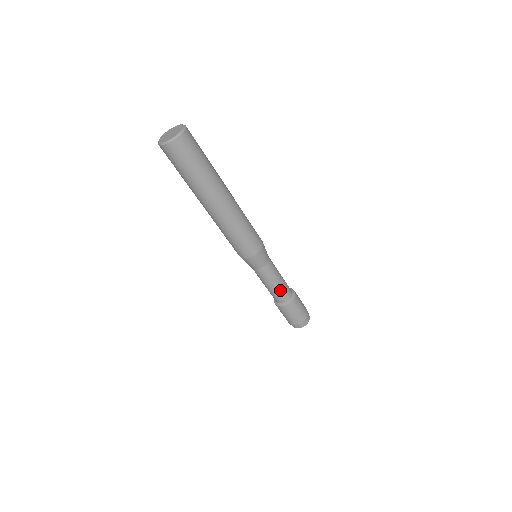
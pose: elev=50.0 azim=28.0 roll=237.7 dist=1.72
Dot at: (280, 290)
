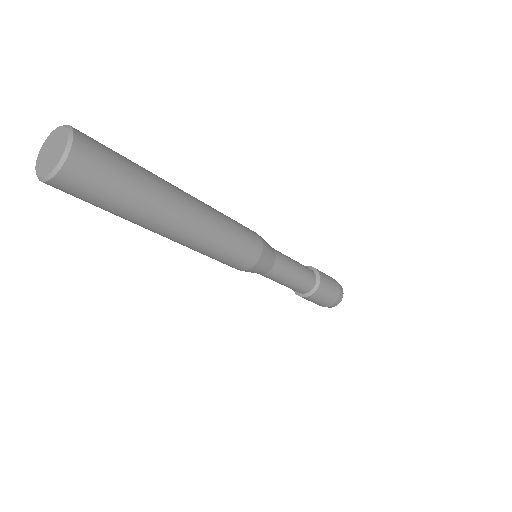
Dot at: (292, 287)
